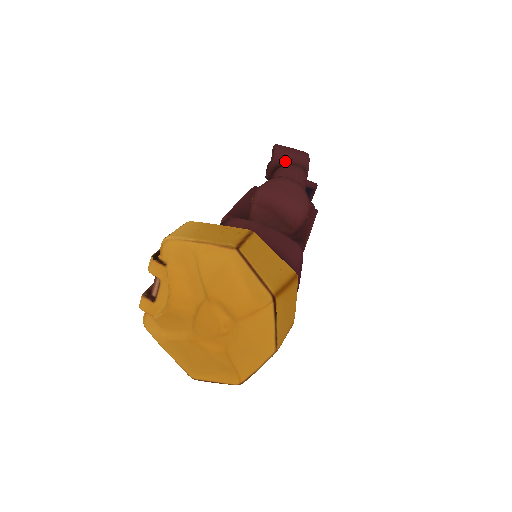
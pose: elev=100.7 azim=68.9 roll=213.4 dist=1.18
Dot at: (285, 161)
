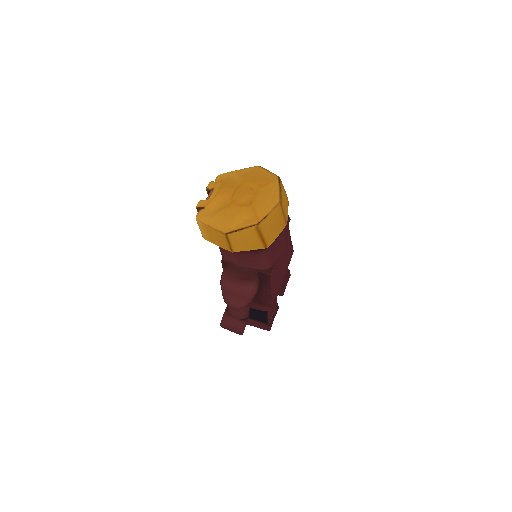
Dot at: occluded
